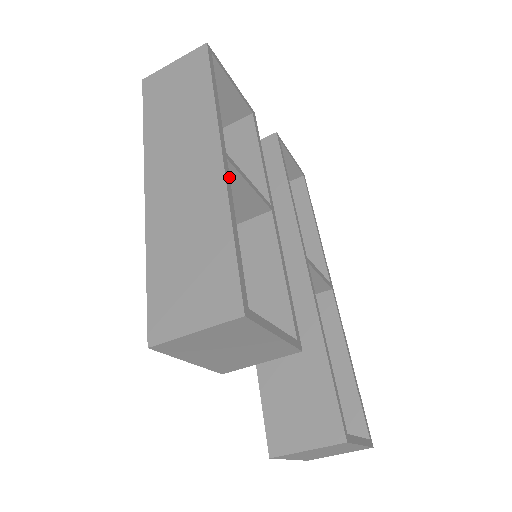
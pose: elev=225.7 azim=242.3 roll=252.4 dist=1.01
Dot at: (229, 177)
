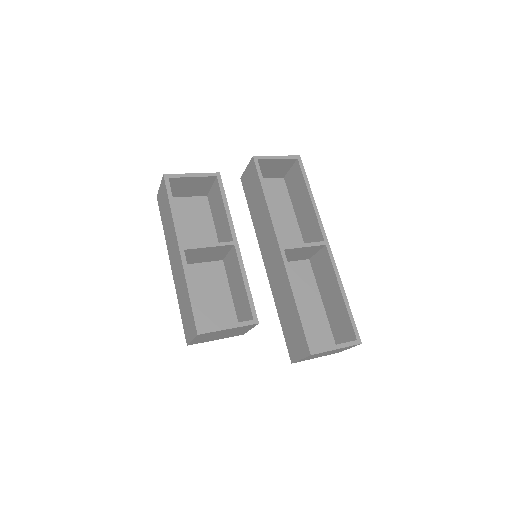
Dot at: (186, 261)
